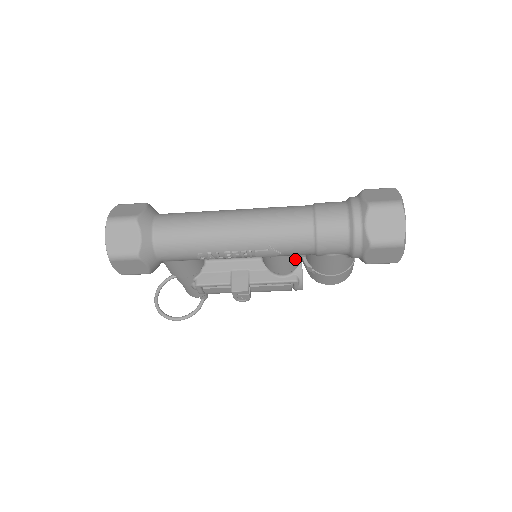
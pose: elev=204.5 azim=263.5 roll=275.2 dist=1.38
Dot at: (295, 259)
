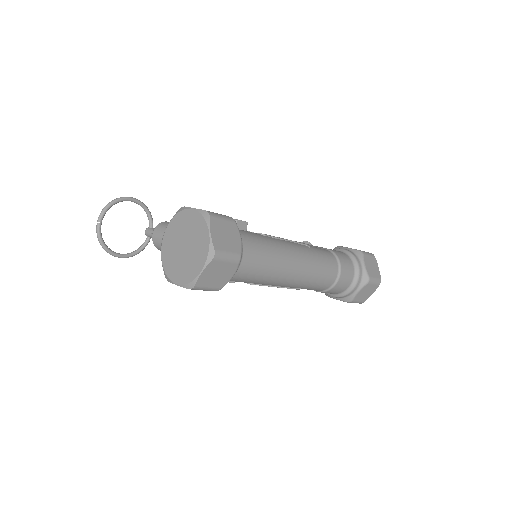
Dot at: occluded
